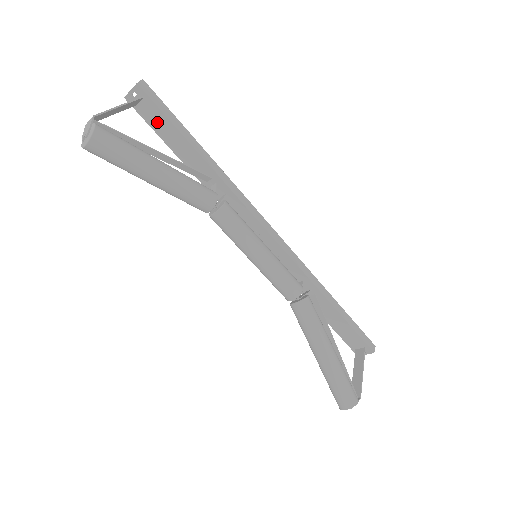
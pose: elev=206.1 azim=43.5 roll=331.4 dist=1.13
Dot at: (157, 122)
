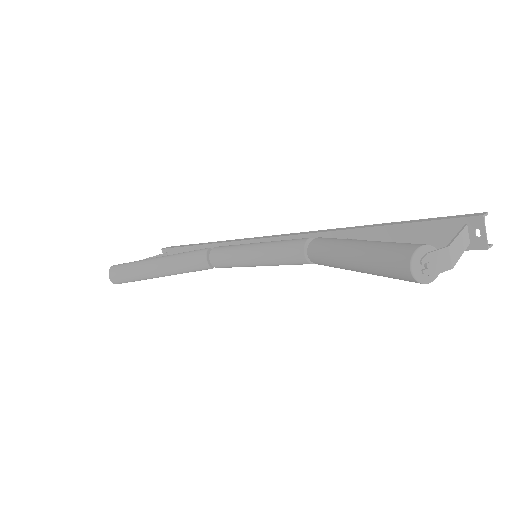
Dot at: occluded
